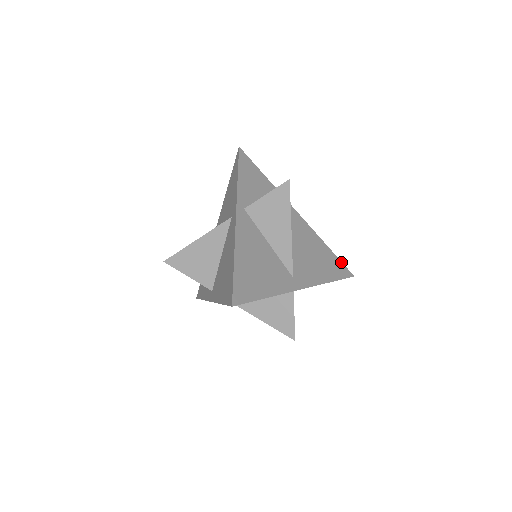
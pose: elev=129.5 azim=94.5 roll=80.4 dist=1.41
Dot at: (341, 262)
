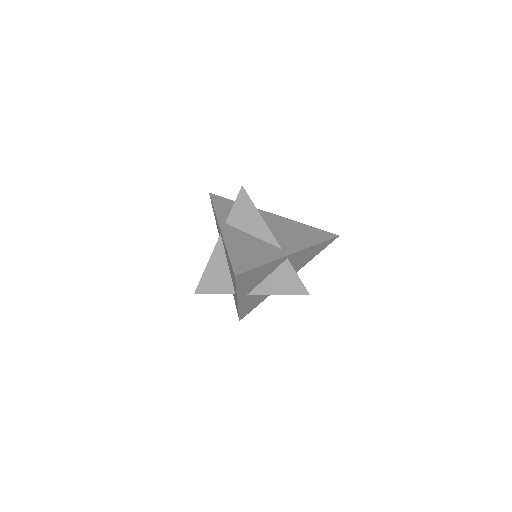
Dot at: (323, 231)
